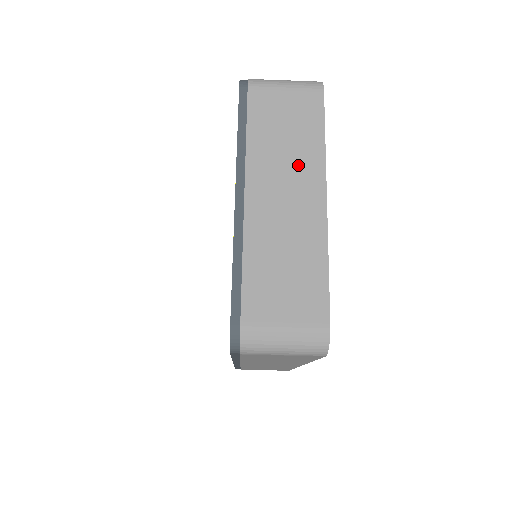
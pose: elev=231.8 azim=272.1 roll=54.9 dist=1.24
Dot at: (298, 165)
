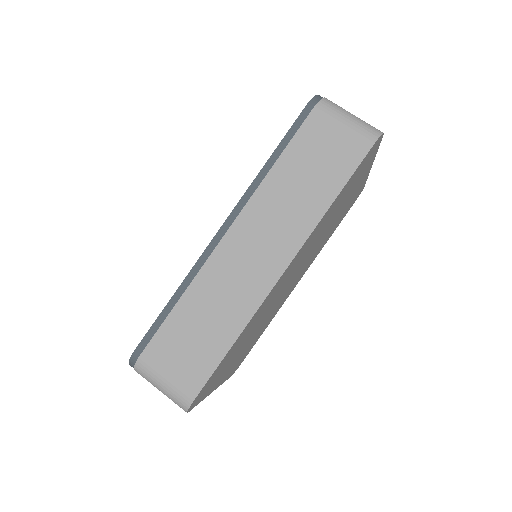
Dot at: occluded
